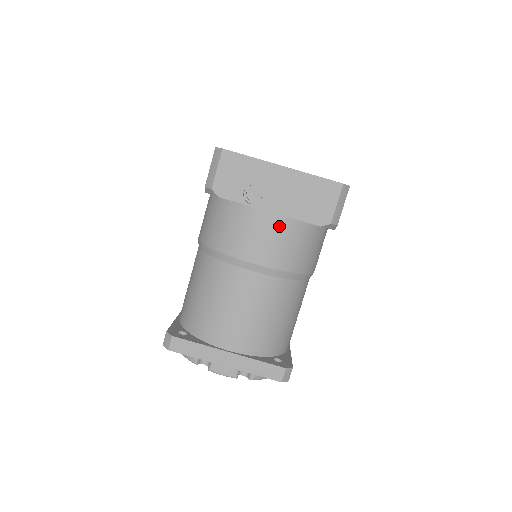
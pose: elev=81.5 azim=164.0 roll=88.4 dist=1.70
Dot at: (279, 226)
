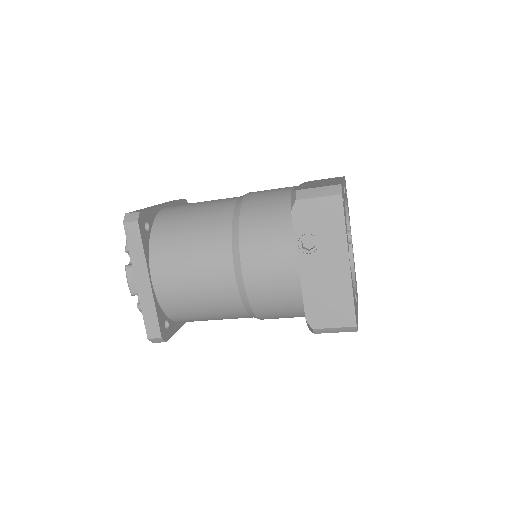
Dot at: (289, 281)
